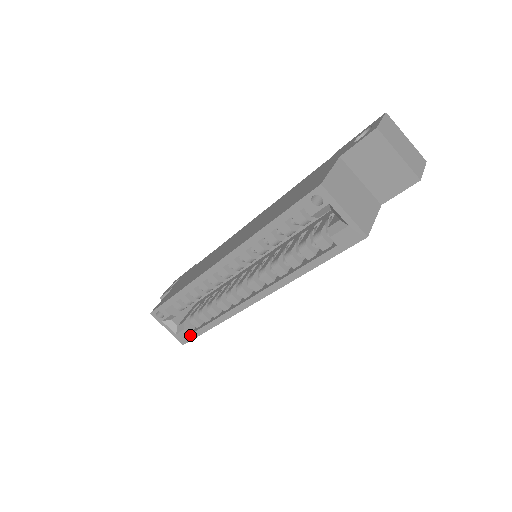
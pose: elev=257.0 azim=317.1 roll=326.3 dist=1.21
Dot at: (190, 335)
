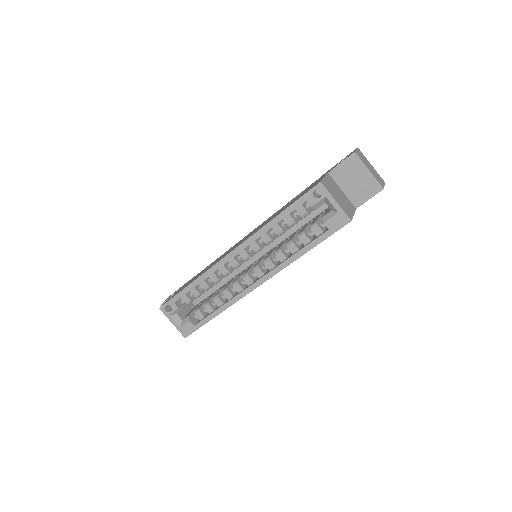
Dot at: (194, 326)
